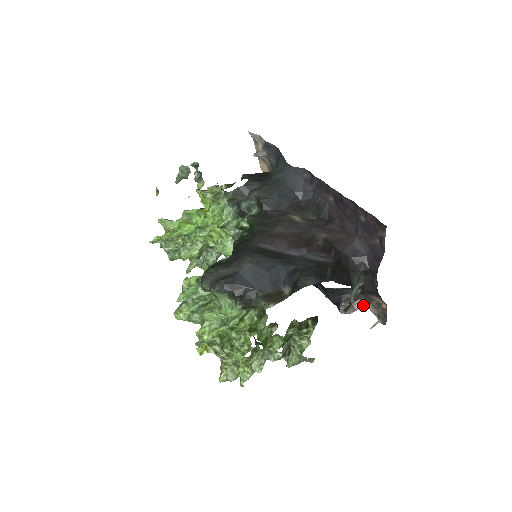
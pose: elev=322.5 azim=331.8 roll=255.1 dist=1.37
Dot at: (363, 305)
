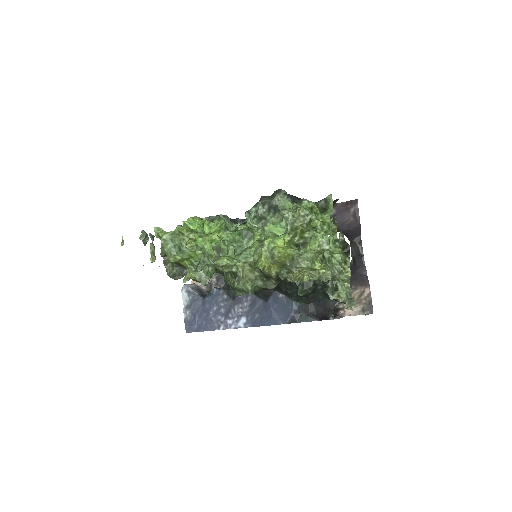
Dot at: (343, 316)
